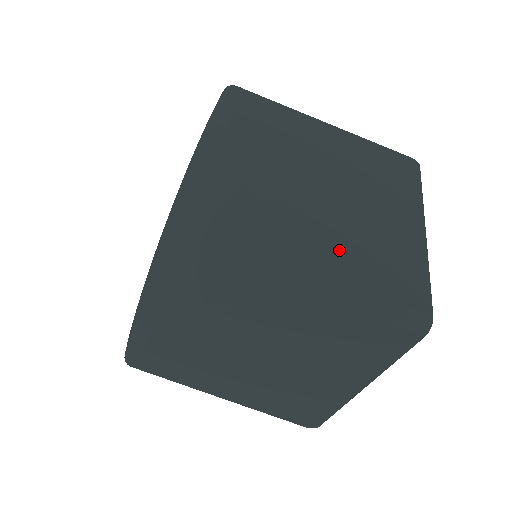
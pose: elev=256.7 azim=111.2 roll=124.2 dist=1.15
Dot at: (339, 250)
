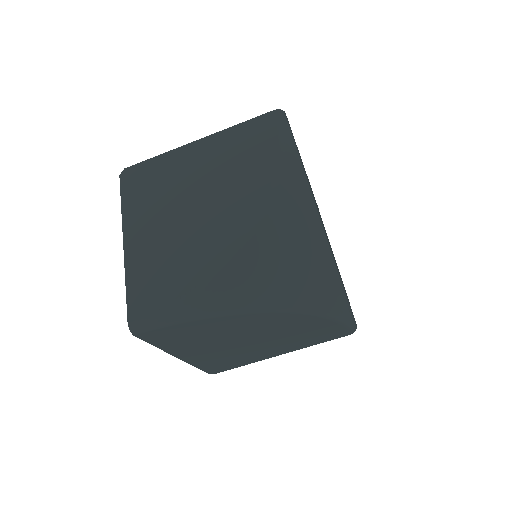
Dot at: occluded
